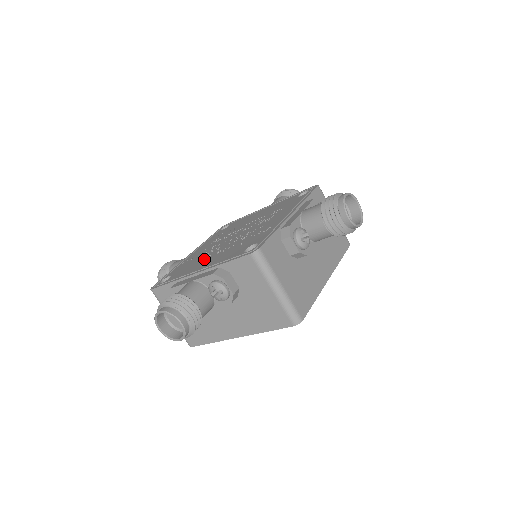
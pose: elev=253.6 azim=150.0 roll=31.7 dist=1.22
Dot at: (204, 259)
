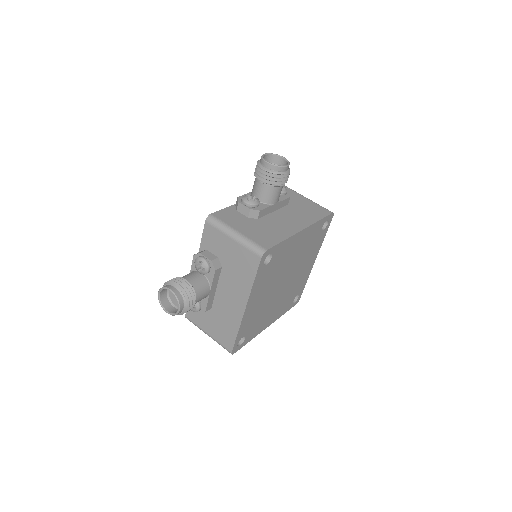
Dot at: occluded
